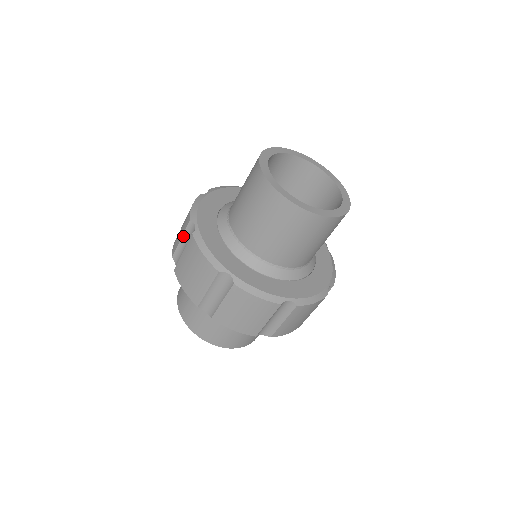
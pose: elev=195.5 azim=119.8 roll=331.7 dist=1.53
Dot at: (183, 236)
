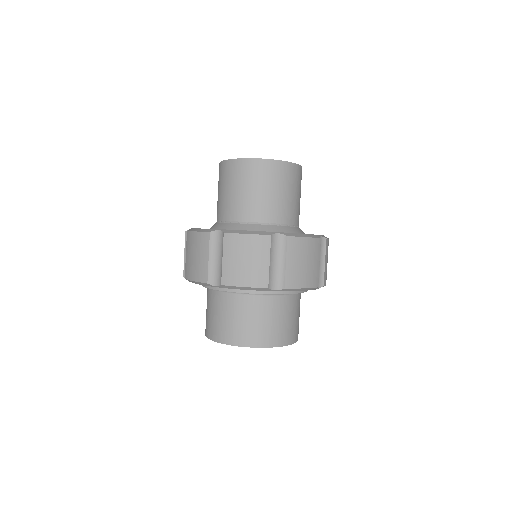
Dot at: (185, 249)
